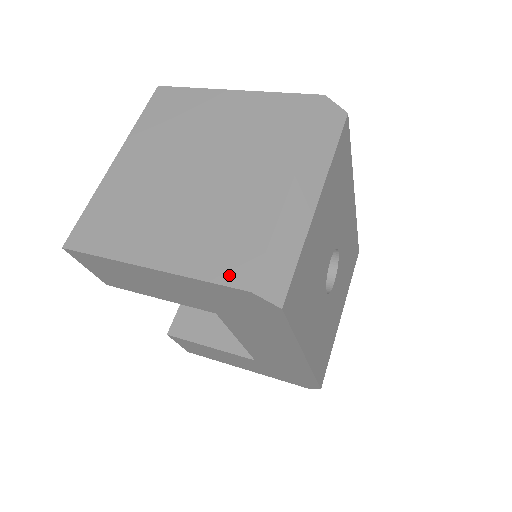
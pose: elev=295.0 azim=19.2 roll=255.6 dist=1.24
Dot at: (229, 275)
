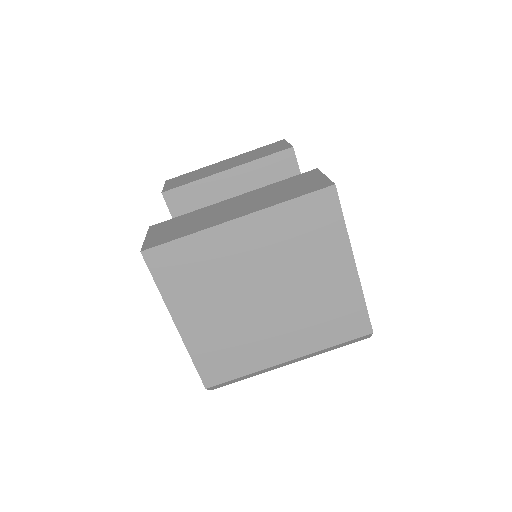
Dot at: (207, 373)
